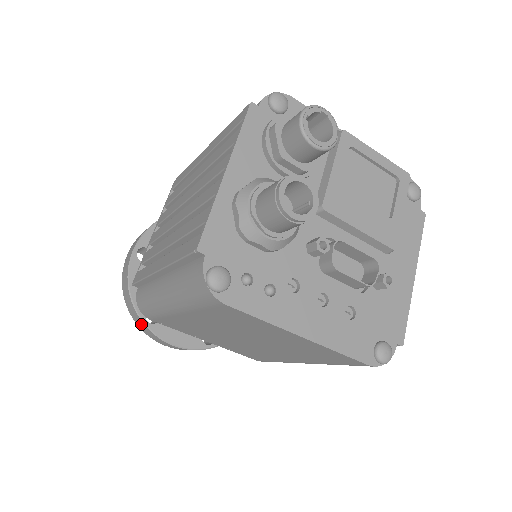
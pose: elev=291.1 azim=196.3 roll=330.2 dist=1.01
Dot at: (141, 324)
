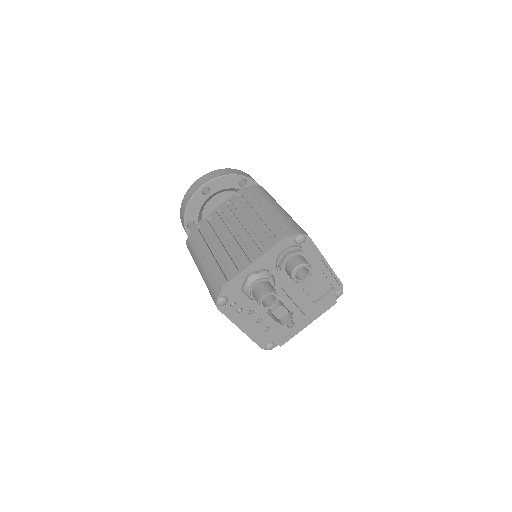
Dot at: (183, 223)
